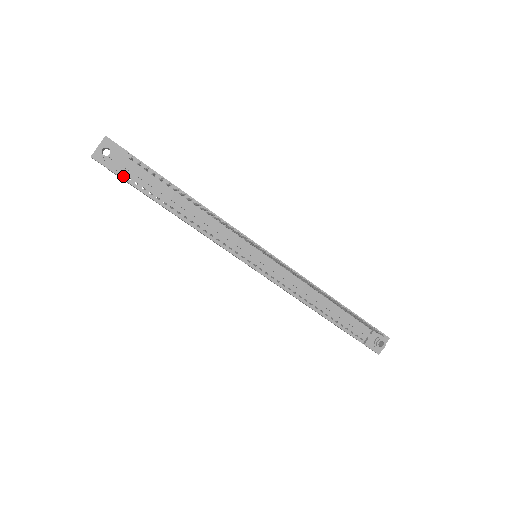
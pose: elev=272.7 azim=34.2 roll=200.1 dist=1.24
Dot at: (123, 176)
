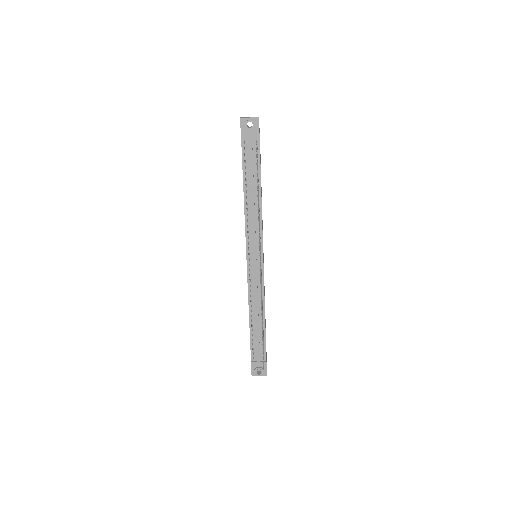
Dot at: (243, 144)
